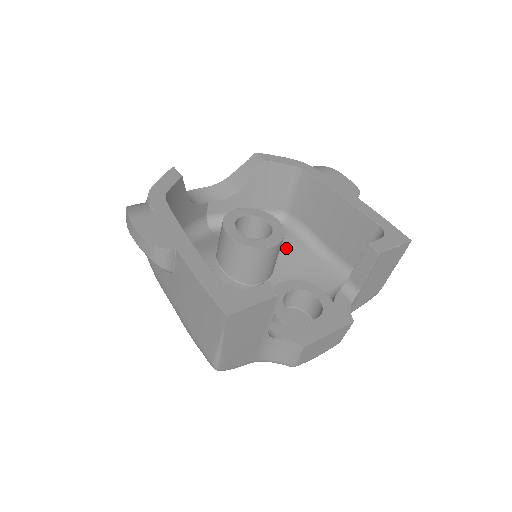
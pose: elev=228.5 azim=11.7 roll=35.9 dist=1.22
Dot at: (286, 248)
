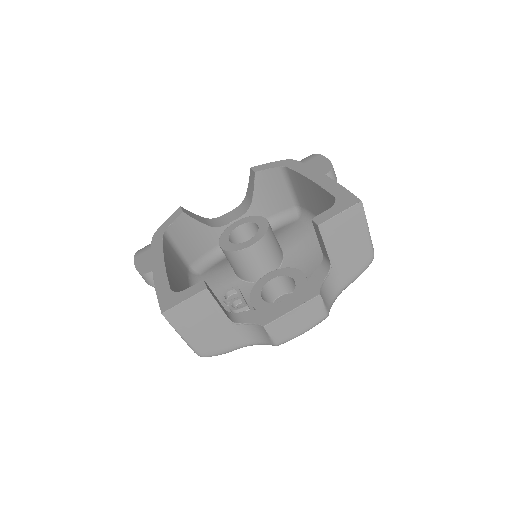
Dot at: (296, 240)
